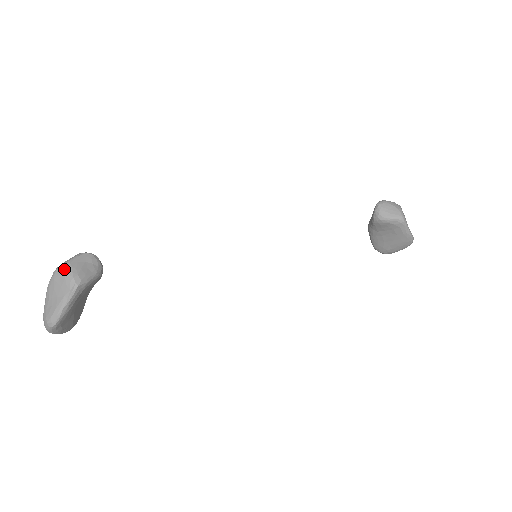
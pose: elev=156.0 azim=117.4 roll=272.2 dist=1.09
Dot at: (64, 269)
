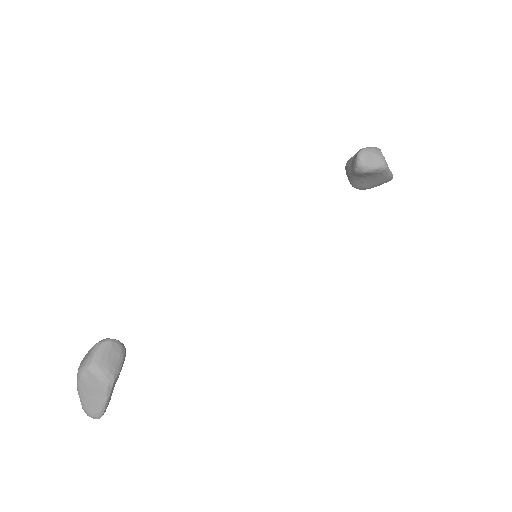
Dot at: (92, 371)
